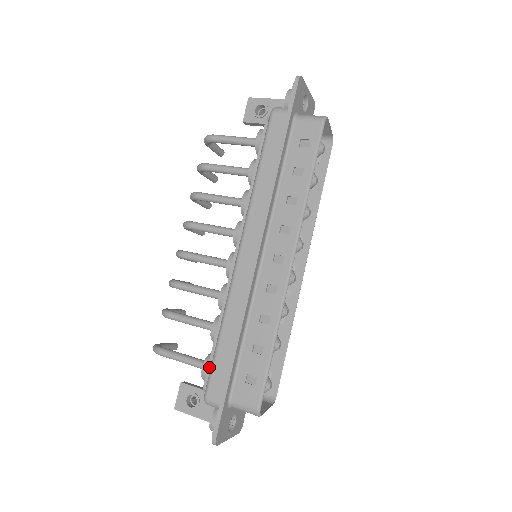
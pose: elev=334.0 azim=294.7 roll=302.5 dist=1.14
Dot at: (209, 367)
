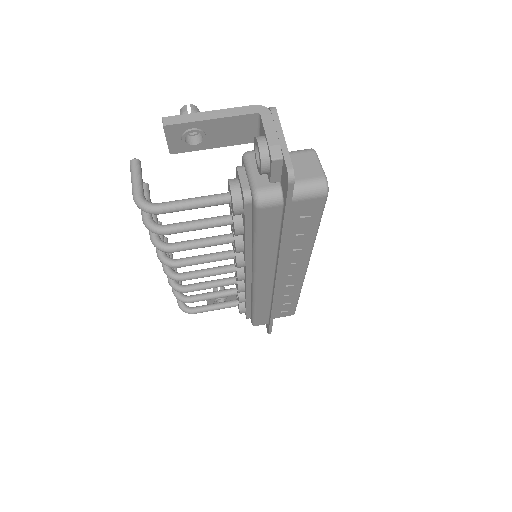
Dot at: (248, 314)
